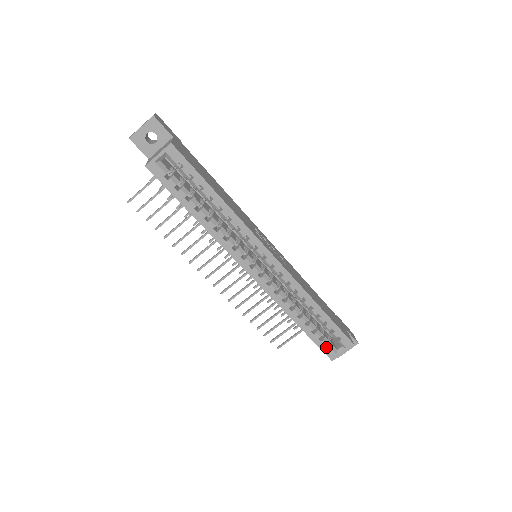
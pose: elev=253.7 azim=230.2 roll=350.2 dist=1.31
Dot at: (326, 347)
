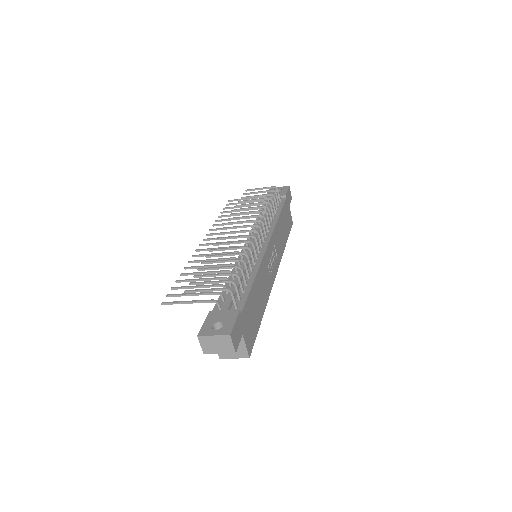
Dot at: occluded
